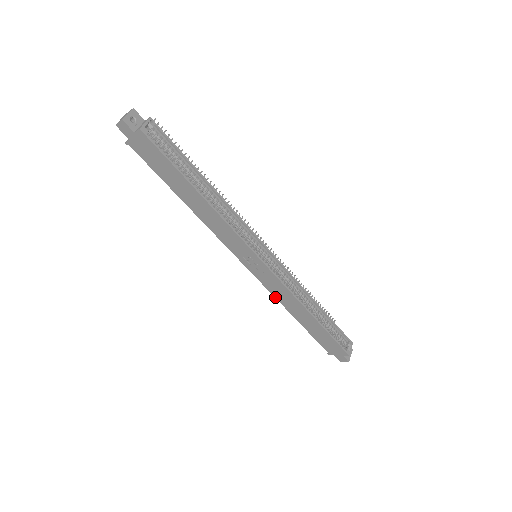
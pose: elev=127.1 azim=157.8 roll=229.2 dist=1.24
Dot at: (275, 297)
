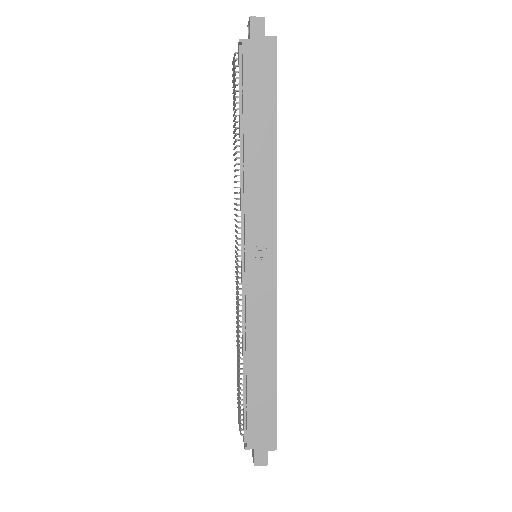
Dot at: (246, 322)
